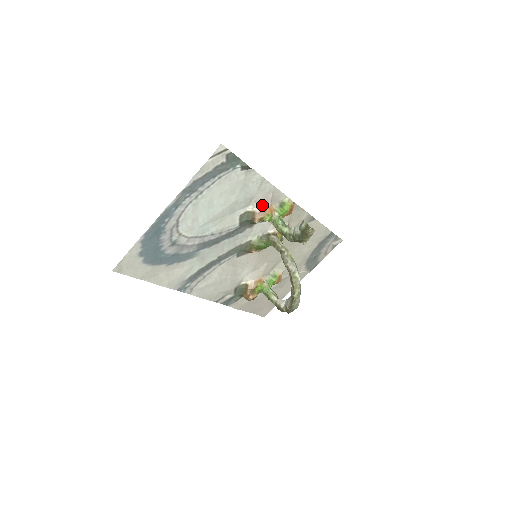
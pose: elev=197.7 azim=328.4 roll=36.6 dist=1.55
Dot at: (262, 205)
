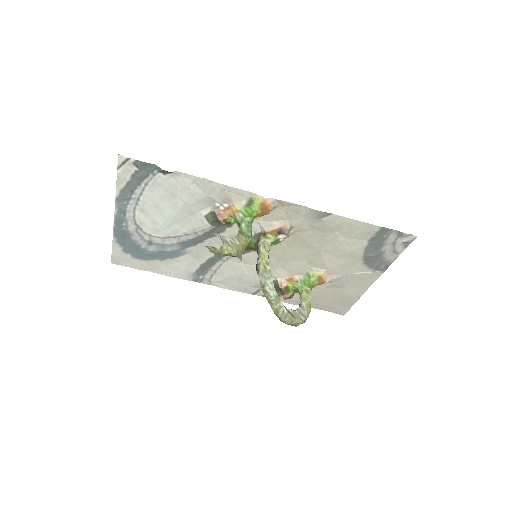
Dot at: (223, 205)
